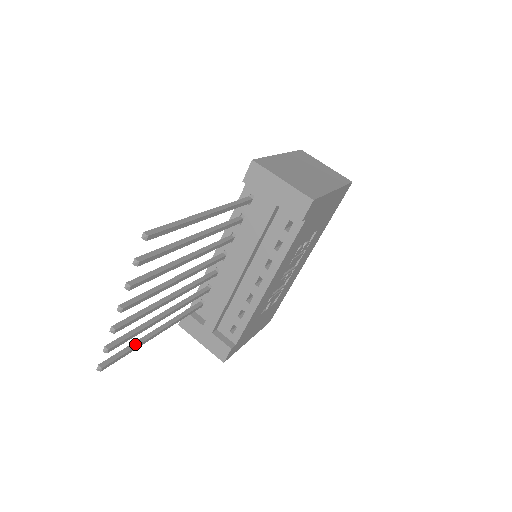
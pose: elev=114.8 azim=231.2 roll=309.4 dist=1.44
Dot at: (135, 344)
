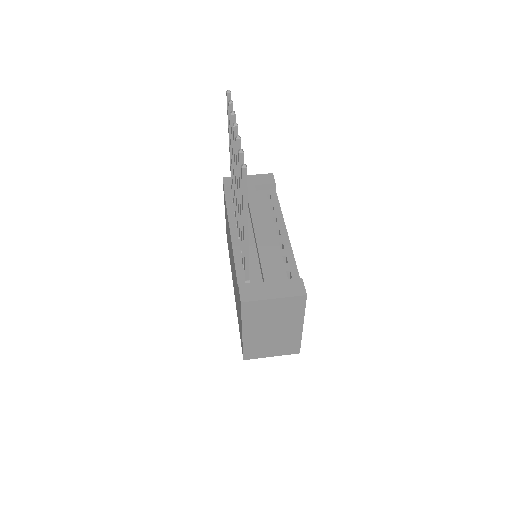
Dot at: (244, 203)
